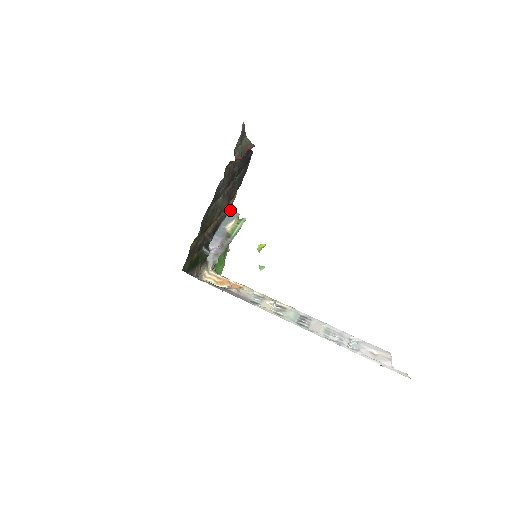
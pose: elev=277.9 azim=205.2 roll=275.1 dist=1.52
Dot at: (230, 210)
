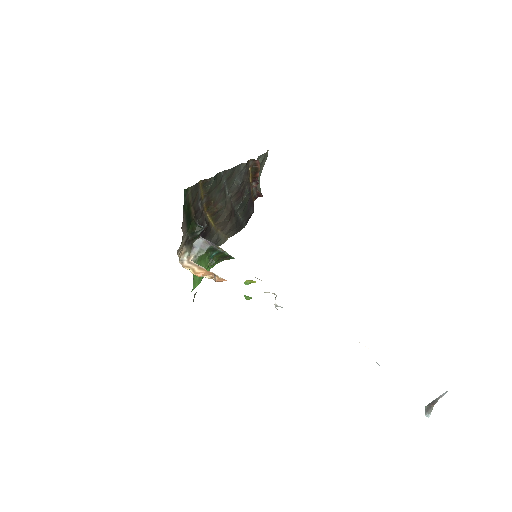
Dot at: occluded
